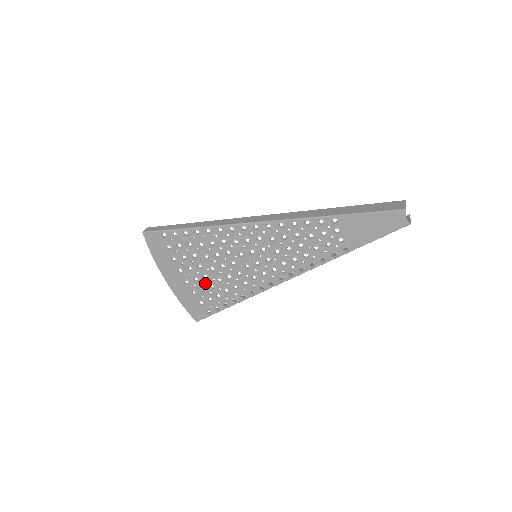
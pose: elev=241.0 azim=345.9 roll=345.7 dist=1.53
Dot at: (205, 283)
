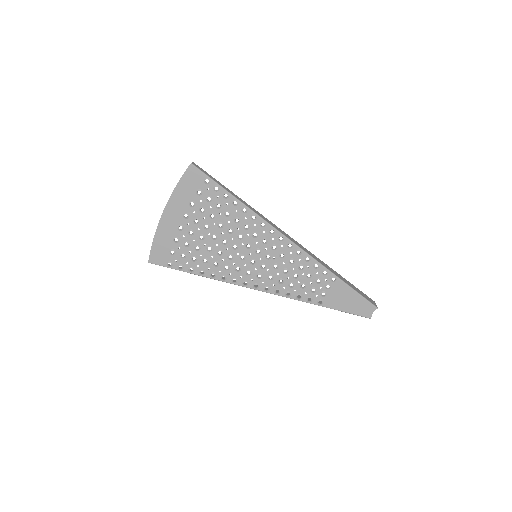
Dot at: (195, 241)
